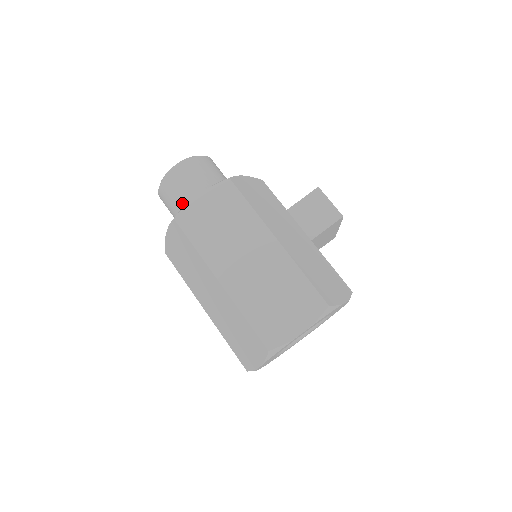
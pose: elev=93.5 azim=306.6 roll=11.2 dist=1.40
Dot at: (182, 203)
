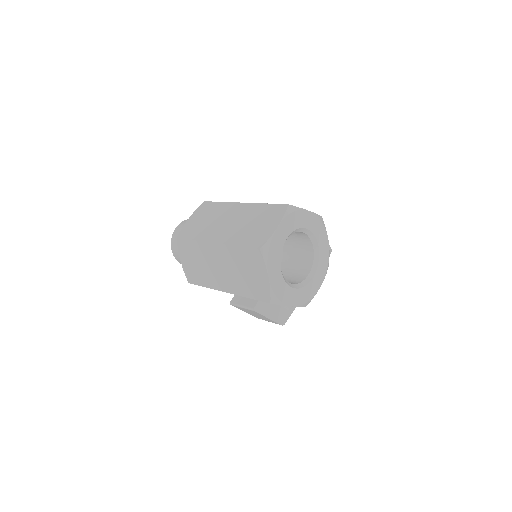
Dot at: occluded
